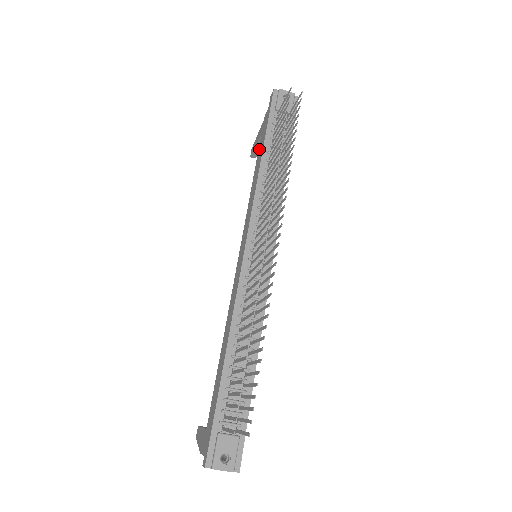
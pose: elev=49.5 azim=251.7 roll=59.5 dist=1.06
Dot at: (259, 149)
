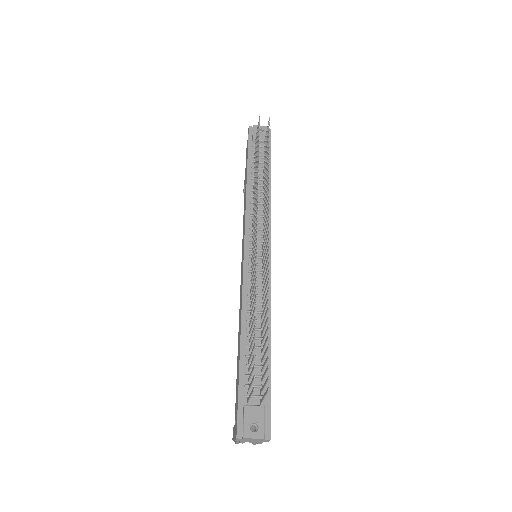
Dot at: (245, 175)
